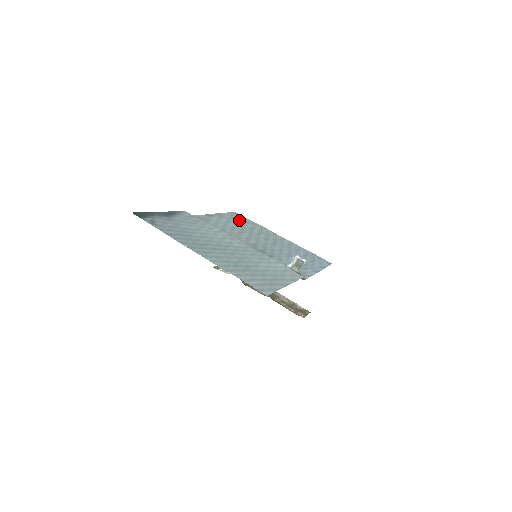
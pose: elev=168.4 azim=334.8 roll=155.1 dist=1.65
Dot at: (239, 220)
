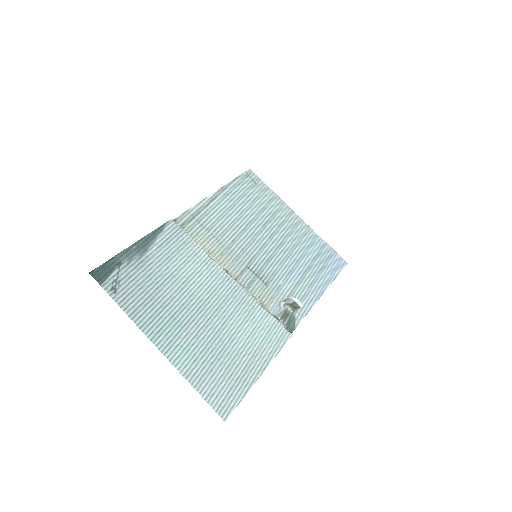
Dot at: (249, 193)
